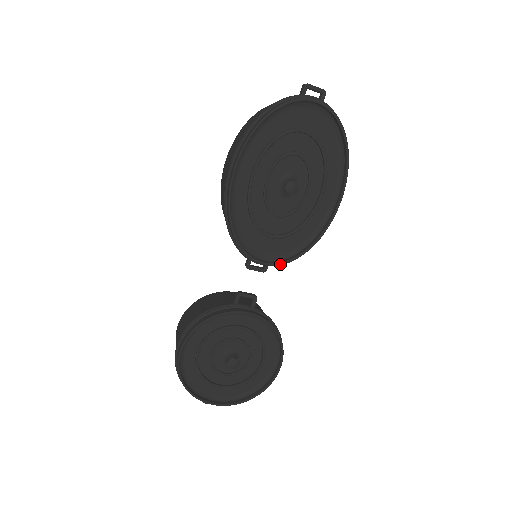
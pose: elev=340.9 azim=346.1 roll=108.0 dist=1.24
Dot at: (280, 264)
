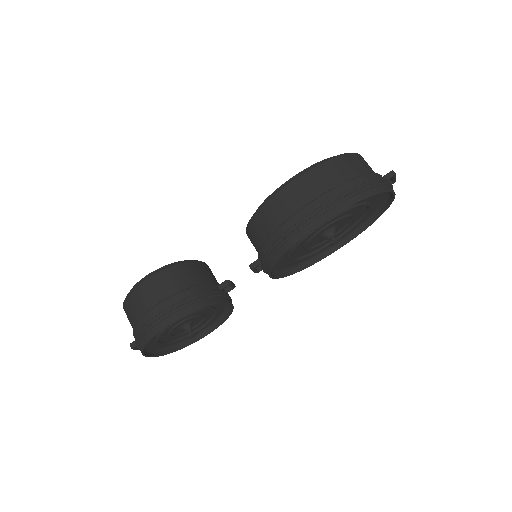
Dot at: (277, 278)
